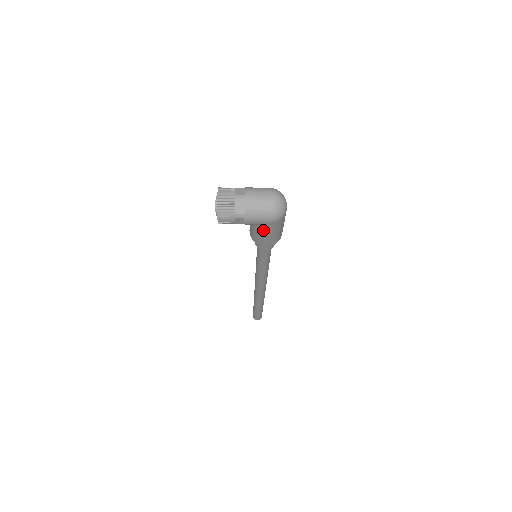
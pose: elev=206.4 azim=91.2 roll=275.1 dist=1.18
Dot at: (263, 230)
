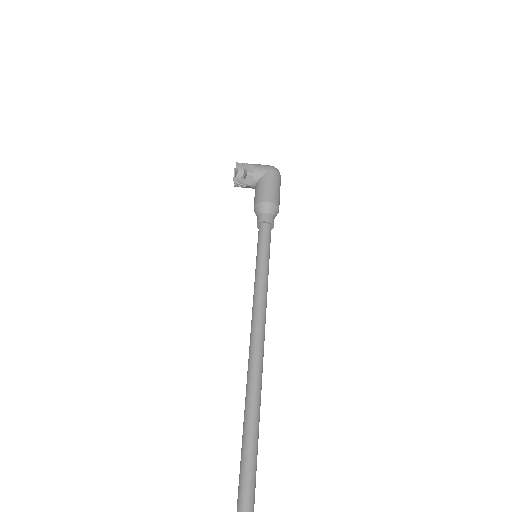
Dot at: (266, 180)
